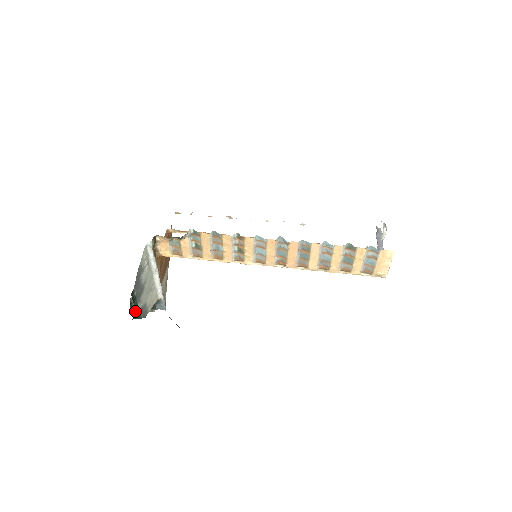
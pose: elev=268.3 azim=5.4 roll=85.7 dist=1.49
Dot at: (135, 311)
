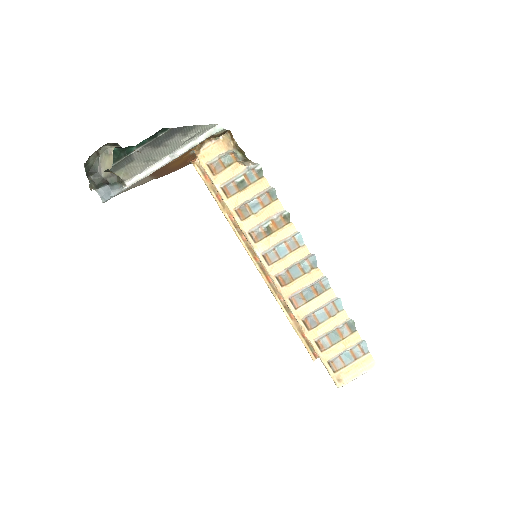
Dot at: (130, 146)
